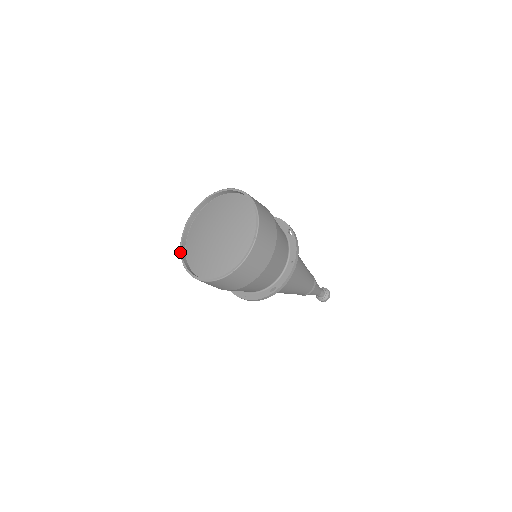
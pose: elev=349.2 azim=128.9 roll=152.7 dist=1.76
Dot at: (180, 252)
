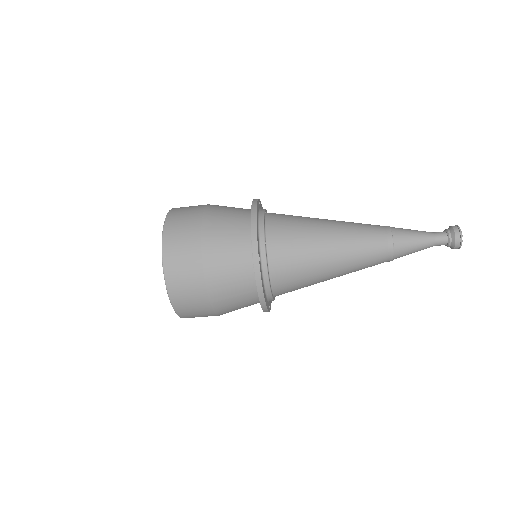
Dot at: occluded
